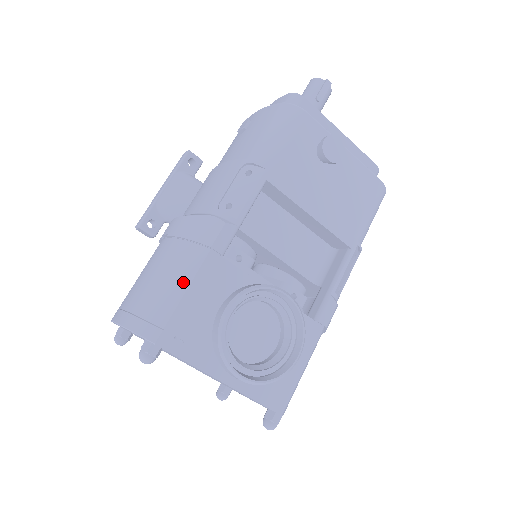
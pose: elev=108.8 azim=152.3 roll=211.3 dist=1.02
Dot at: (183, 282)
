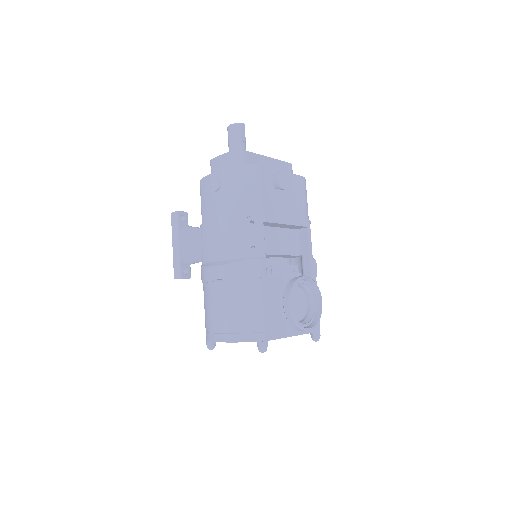
Dot at: (258, 303)
